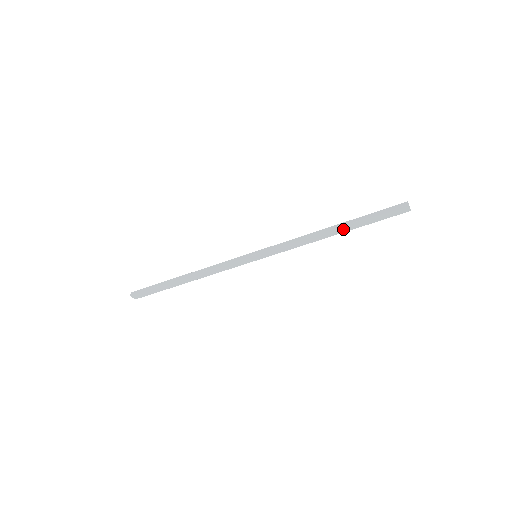
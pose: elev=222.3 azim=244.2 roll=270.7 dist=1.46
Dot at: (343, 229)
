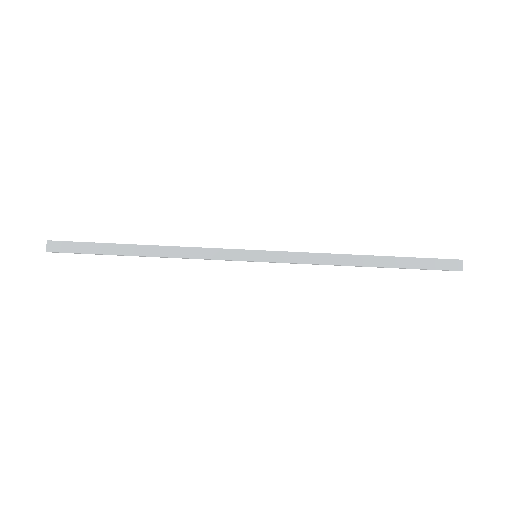
Dot at: (379, 261)
